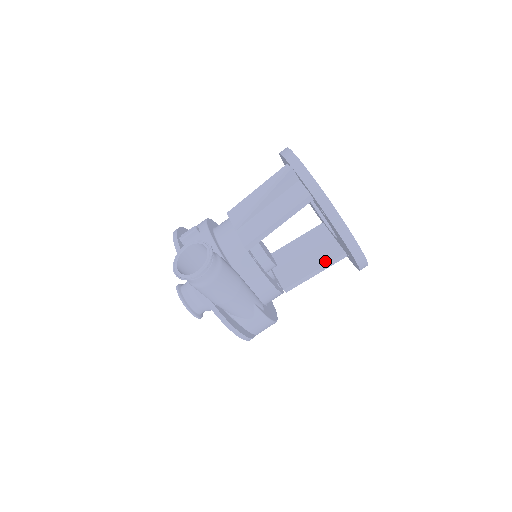
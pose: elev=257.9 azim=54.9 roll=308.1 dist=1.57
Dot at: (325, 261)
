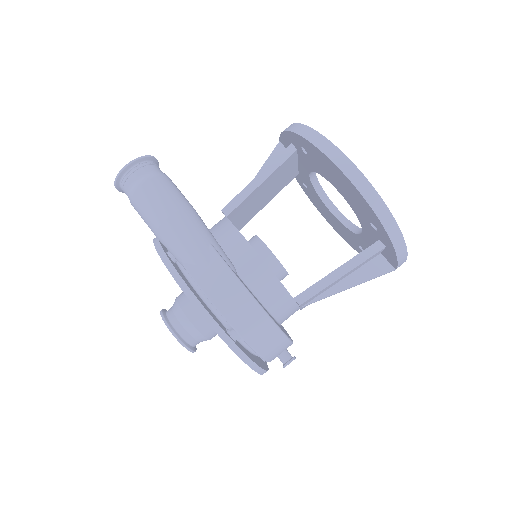
Dot at: (353, 258)
